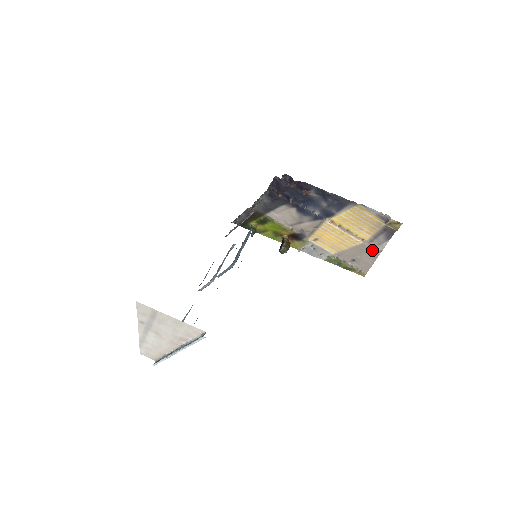
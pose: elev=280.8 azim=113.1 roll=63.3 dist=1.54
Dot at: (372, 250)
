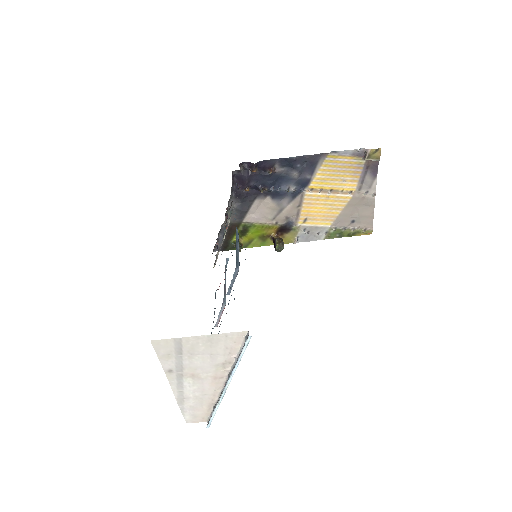
Dot at: (365, 198)
